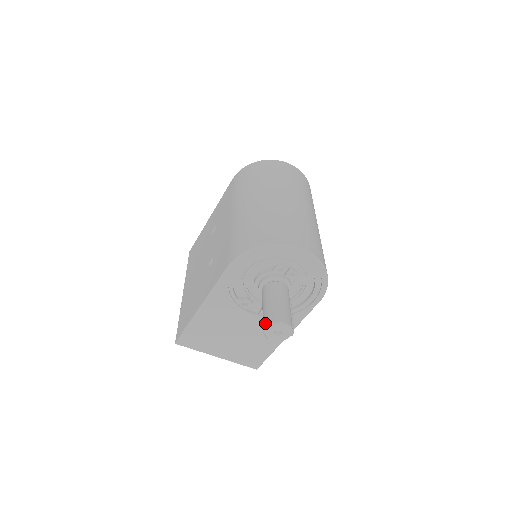
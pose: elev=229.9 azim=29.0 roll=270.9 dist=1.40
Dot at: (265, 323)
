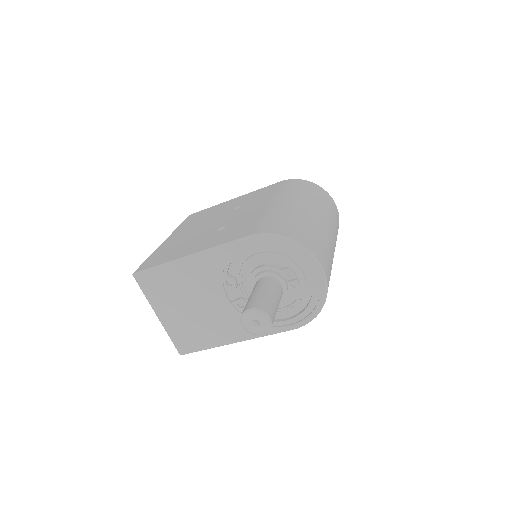
Dot at: (251, 305)
